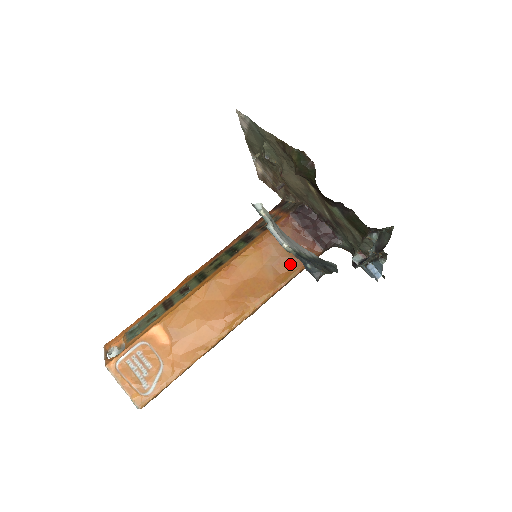
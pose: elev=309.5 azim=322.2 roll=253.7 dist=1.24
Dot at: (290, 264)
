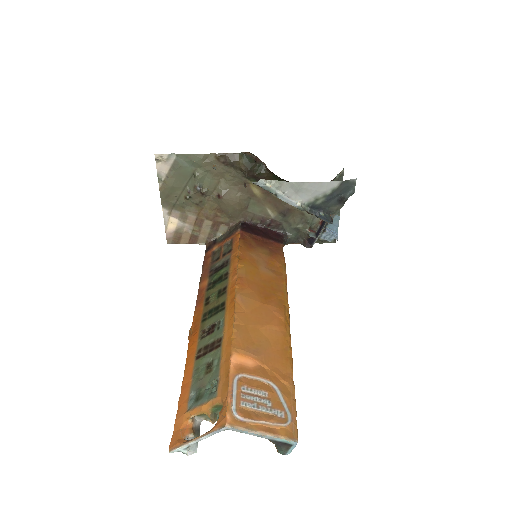
Dot at: (275, 261)
